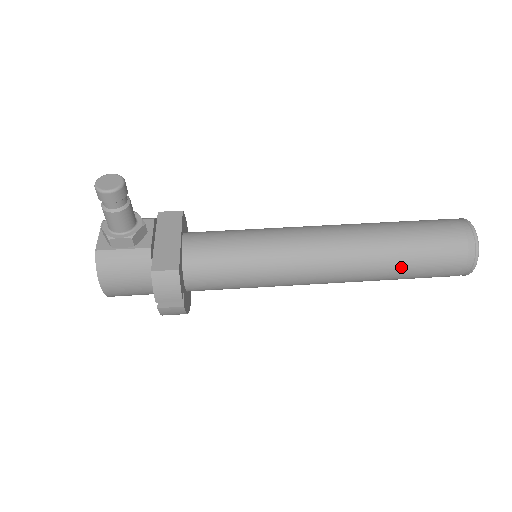
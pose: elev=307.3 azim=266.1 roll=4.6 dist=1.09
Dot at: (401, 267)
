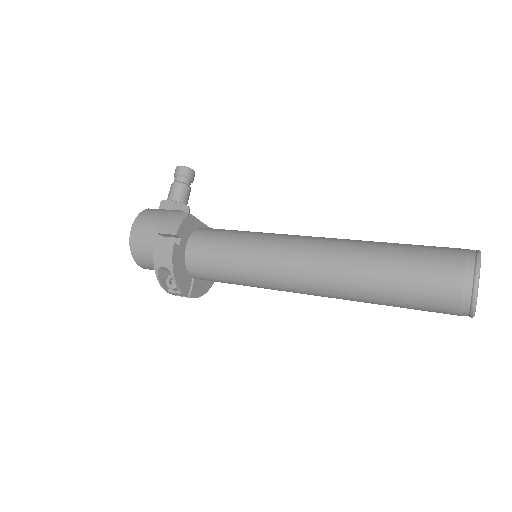
Dot at: (385, 258)
